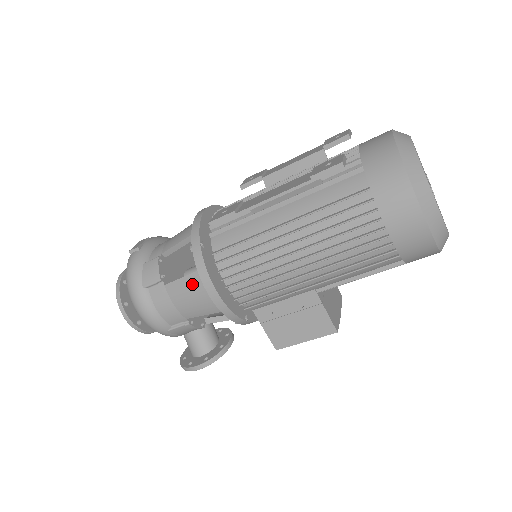
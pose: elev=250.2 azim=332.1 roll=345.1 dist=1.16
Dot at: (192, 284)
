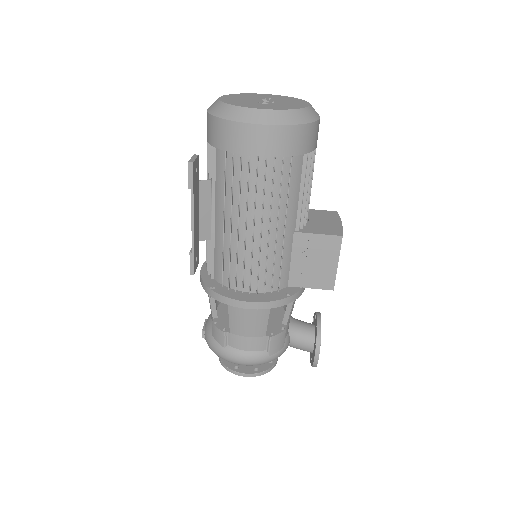
Dot at: (236, 314)
